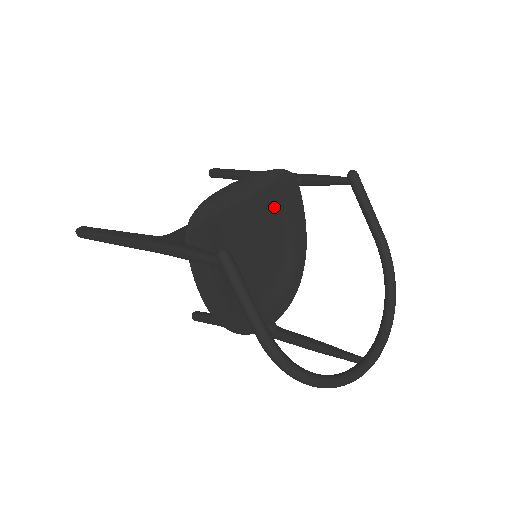
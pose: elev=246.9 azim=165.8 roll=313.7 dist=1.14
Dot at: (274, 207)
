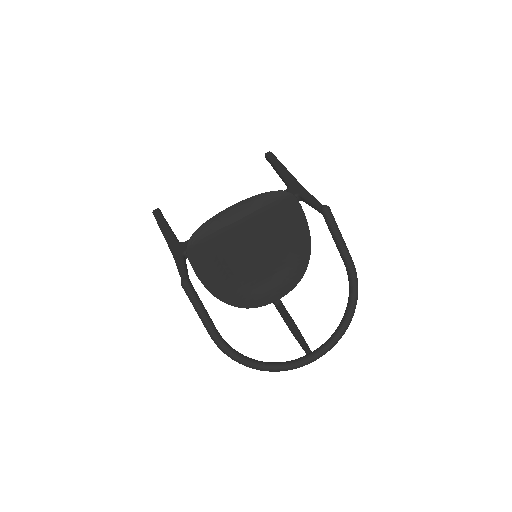
Dot at: (271, 221)
